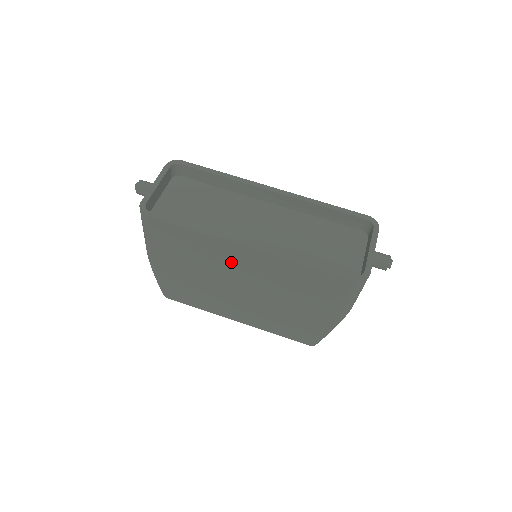
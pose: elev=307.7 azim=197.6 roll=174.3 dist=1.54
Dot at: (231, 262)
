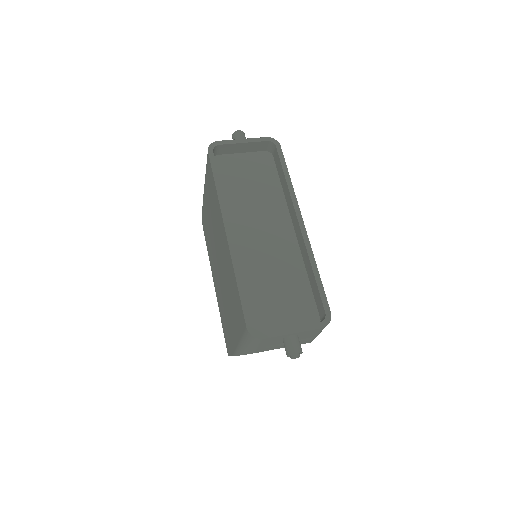
Dot at: (220, 234)
